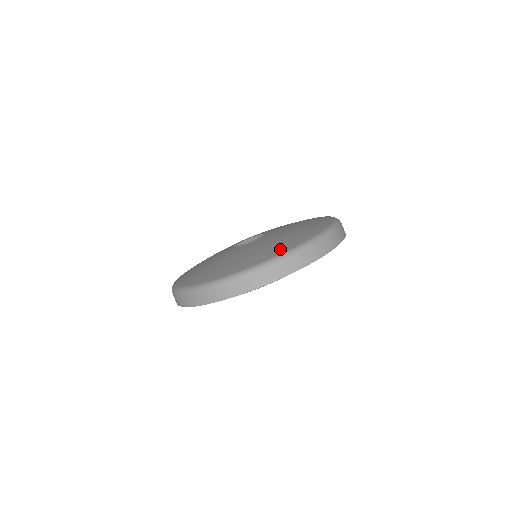
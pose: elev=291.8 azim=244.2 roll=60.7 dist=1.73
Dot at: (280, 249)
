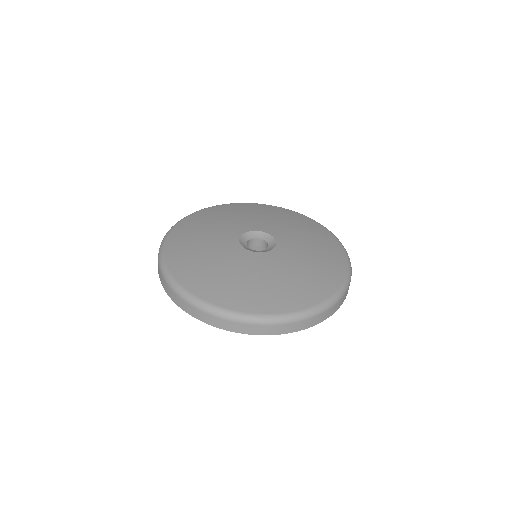
Dot at: (267, 305)
